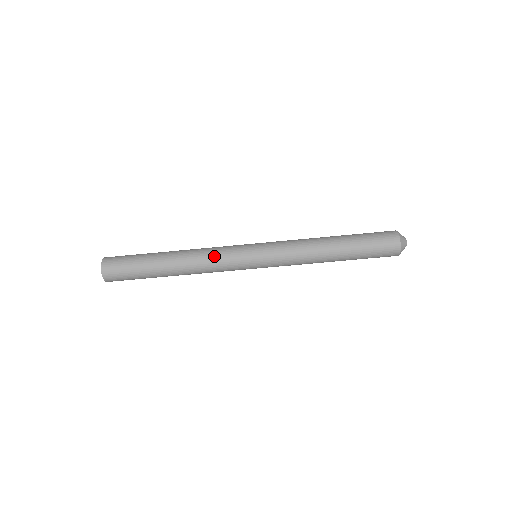
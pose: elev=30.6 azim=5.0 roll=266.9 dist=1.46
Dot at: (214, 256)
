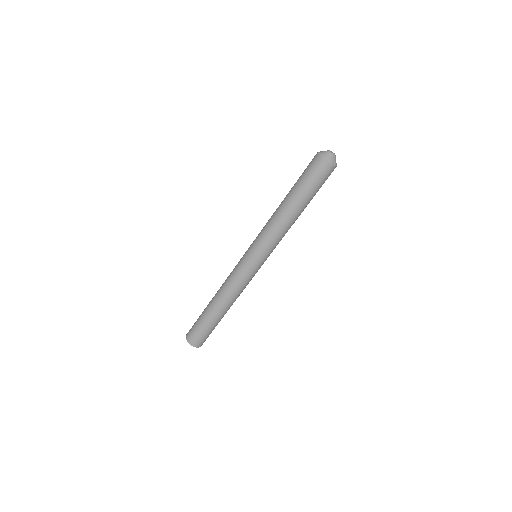
Dot at: (232, 282)
